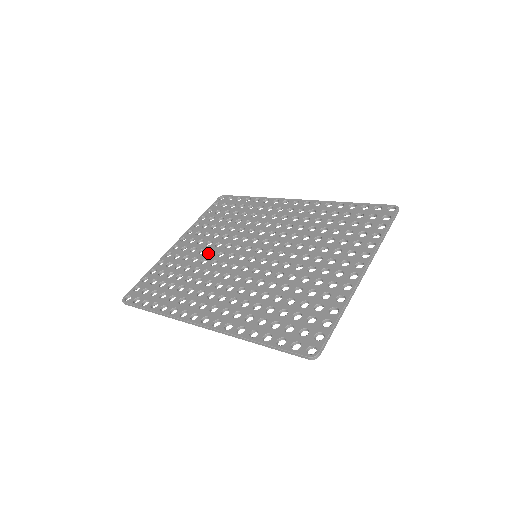
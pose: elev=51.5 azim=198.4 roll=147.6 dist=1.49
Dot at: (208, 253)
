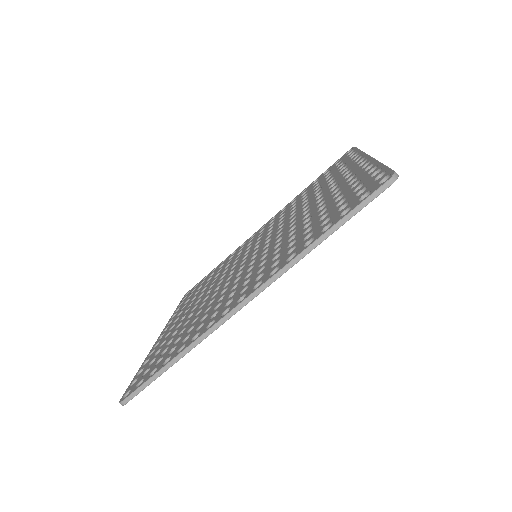
Dot at: (202, 302)
